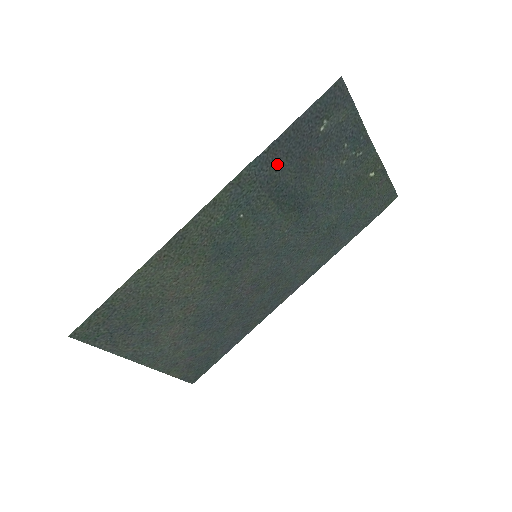
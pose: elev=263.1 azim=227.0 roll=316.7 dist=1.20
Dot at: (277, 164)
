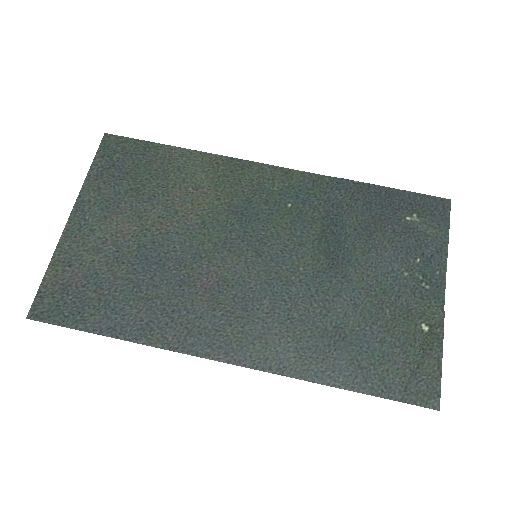
Dot at: (353, 201)
